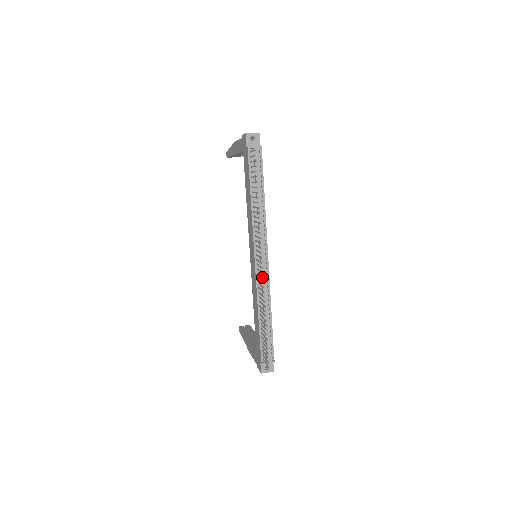
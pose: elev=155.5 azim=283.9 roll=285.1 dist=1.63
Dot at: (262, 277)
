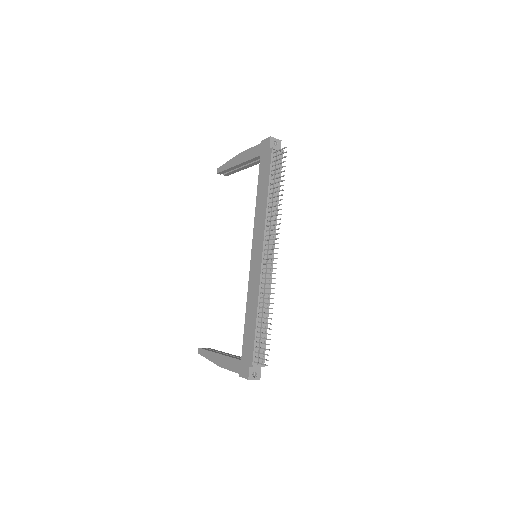
Dot at: occluded
